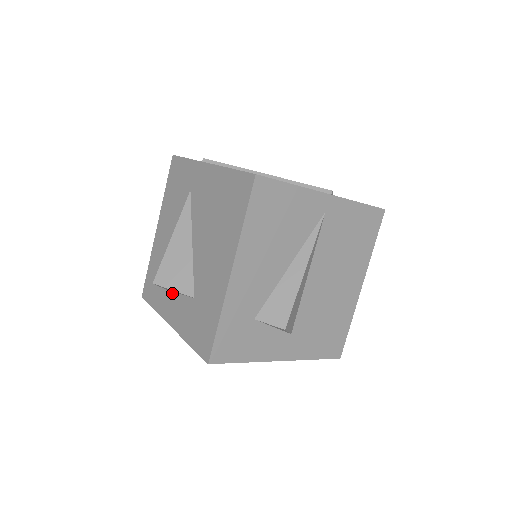
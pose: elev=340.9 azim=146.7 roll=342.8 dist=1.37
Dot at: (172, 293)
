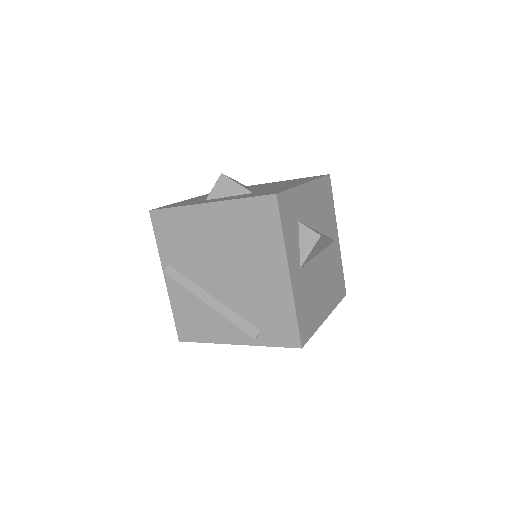
Dot at: occluded
